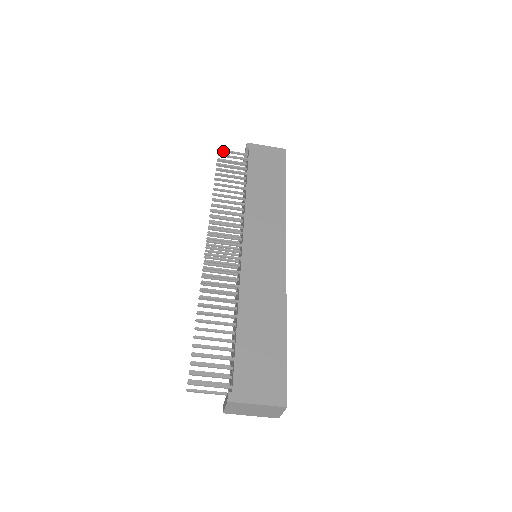
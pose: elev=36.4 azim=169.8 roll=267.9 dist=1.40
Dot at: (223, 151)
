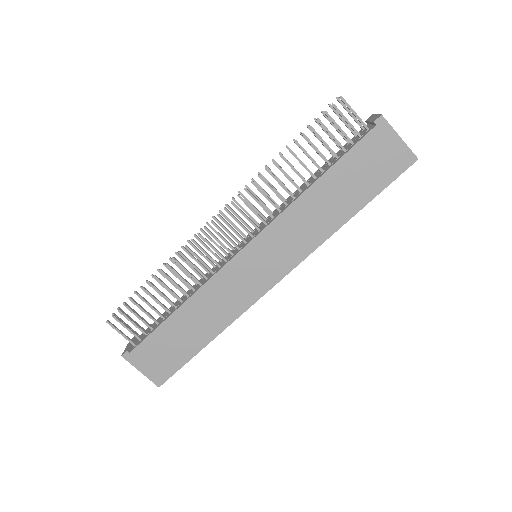
Dot at: (344, 102)
